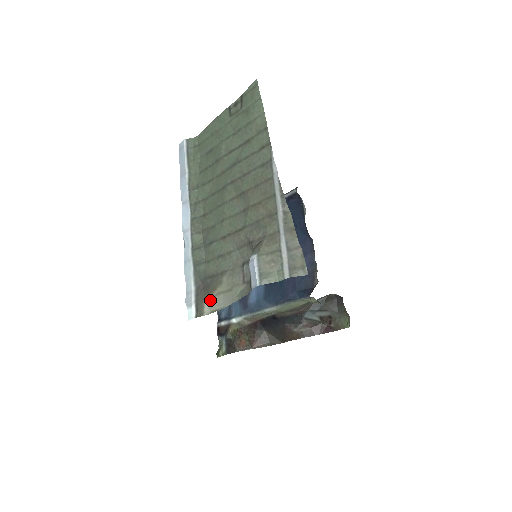
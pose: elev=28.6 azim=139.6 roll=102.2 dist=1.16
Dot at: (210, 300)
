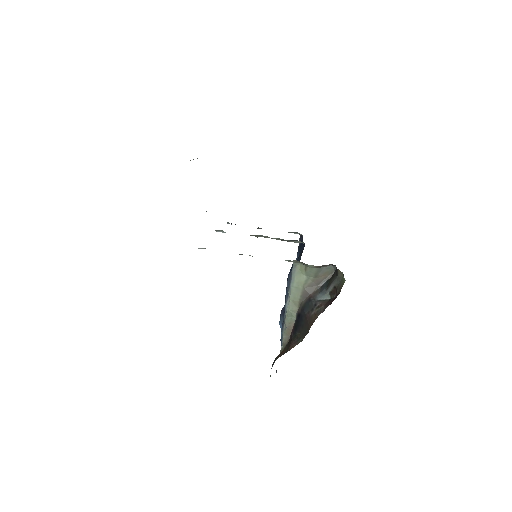
Dot at: occluded
